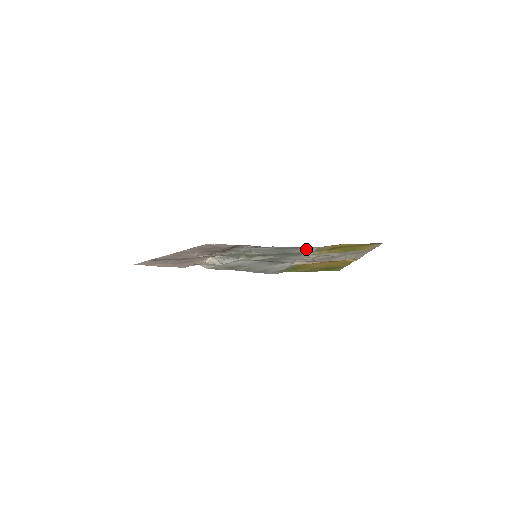
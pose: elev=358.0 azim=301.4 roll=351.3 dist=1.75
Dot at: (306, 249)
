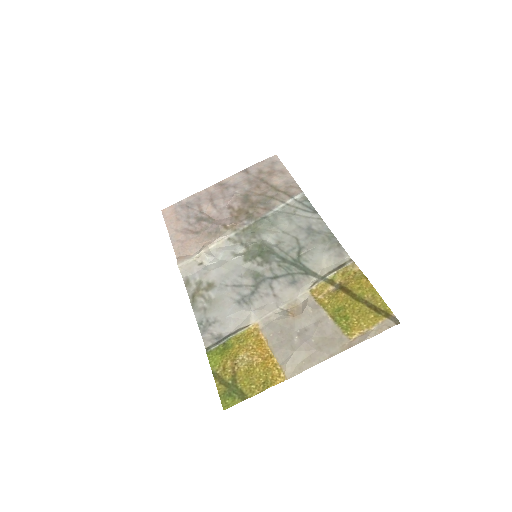
Dot at: (331, 254)
